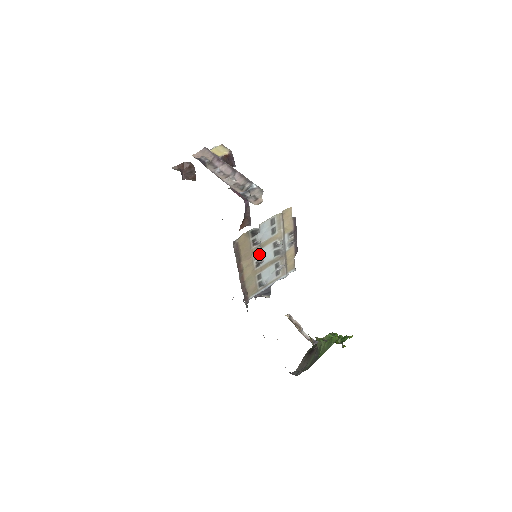
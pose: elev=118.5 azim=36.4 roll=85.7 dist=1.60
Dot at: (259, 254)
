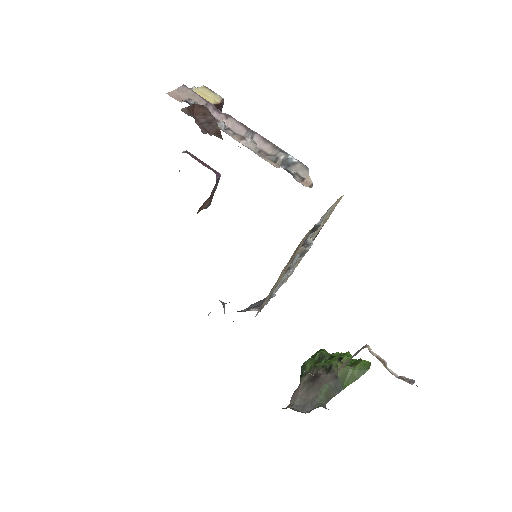
Dot at: (295, 257)
